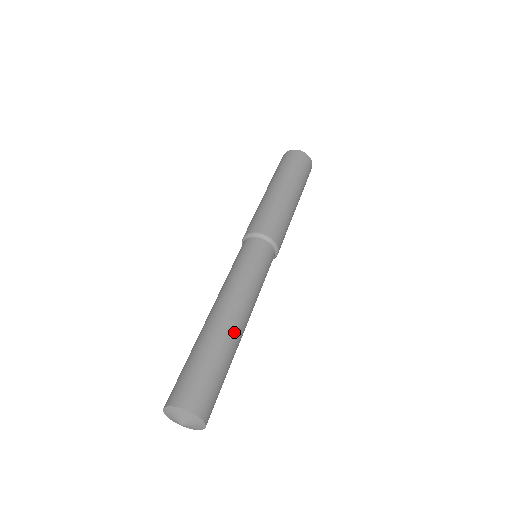
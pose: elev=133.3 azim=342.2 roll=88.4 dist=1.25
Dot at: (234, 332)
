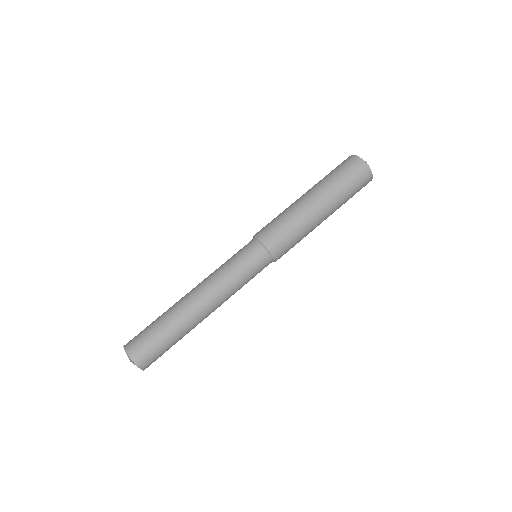
Dot at: occluded
